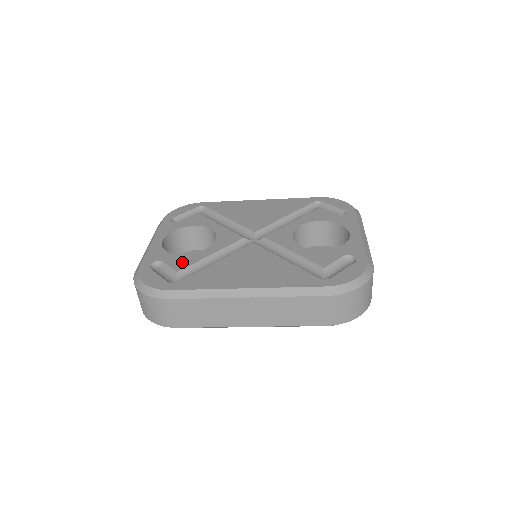
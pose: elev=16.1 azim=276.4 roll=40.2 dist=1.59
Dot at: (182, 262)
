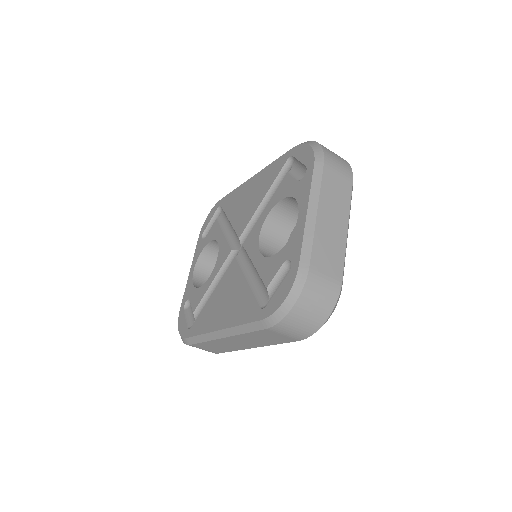
Dot at: (197, 299)
